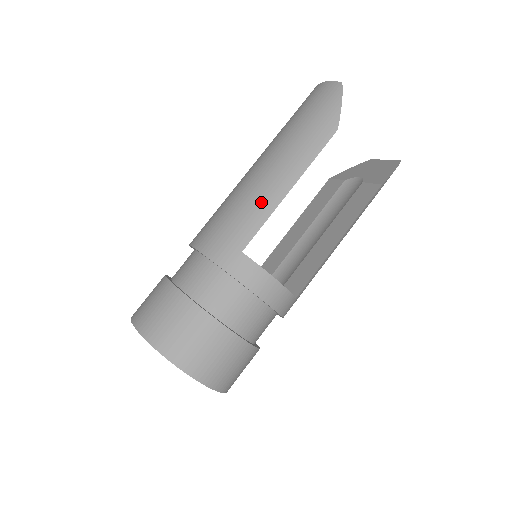
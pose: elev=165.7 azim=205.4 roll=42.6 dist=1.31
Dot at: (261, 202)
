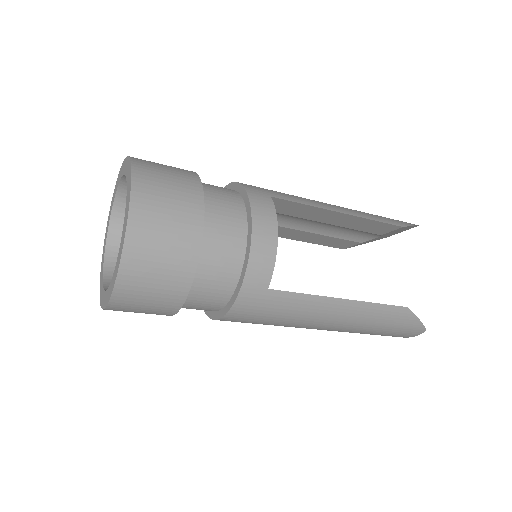
Dot at: (312, 200)
